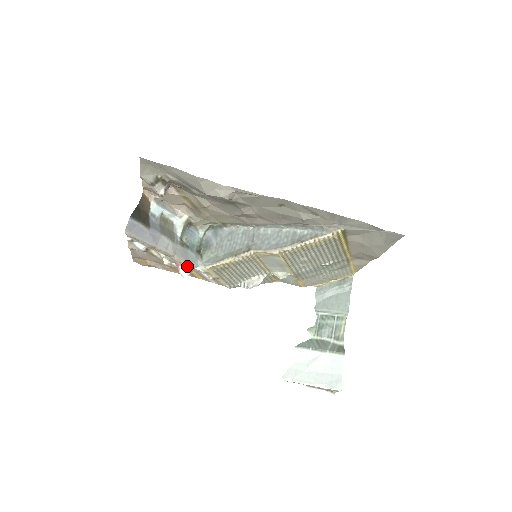
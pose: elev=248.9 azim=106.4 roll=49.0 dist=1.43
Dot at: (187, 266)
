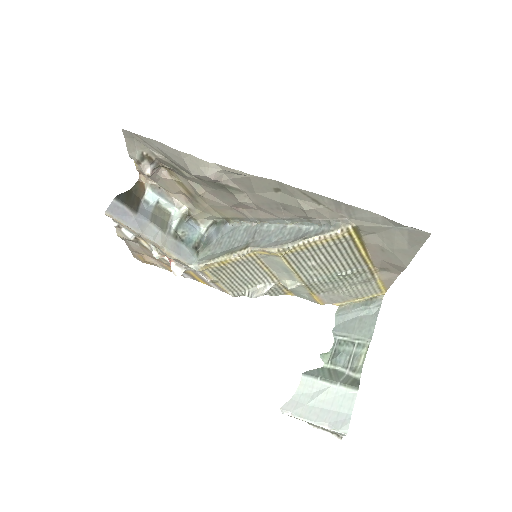
Dot at: (180, 262)
